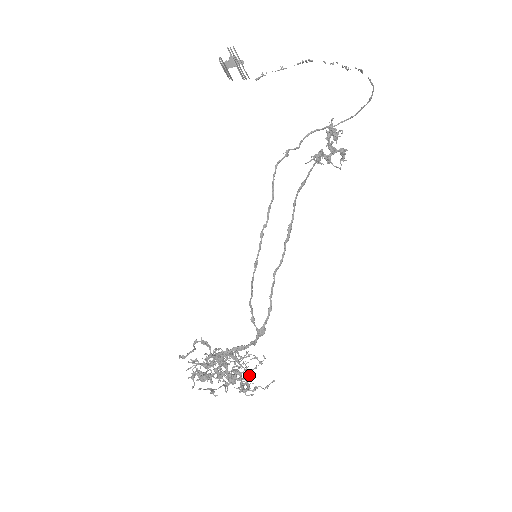
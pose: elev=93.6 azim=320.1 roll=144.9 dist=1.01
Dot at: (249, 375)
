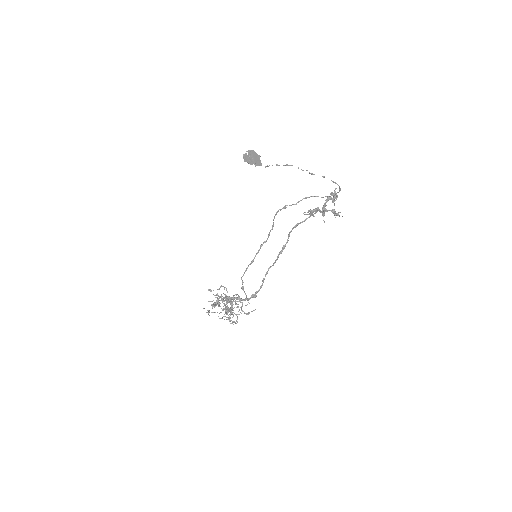
Dot at: (236, 314)
